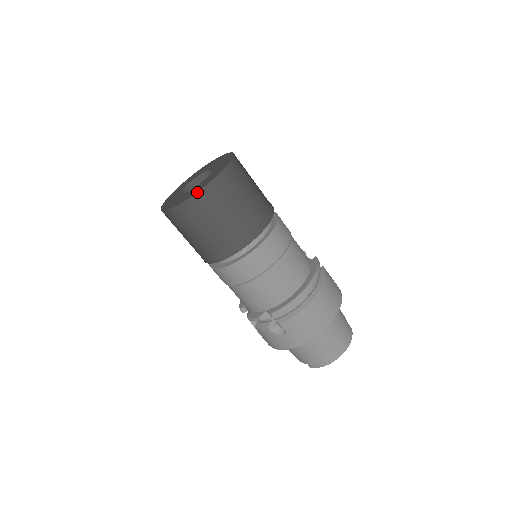
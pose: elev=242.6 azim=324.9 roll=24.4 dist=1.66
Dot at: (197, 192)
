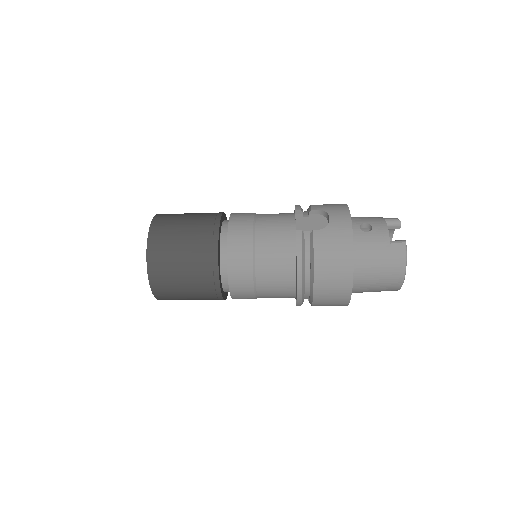
Dot at: occluded
